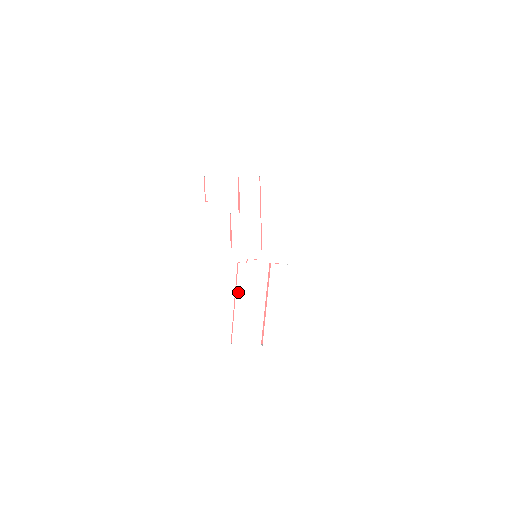
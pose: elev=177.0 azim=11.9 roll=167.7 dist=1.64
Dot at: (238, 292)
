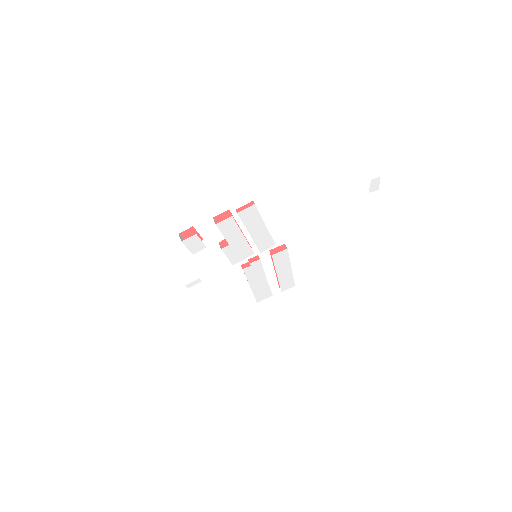
Dot at: (250, 281)
